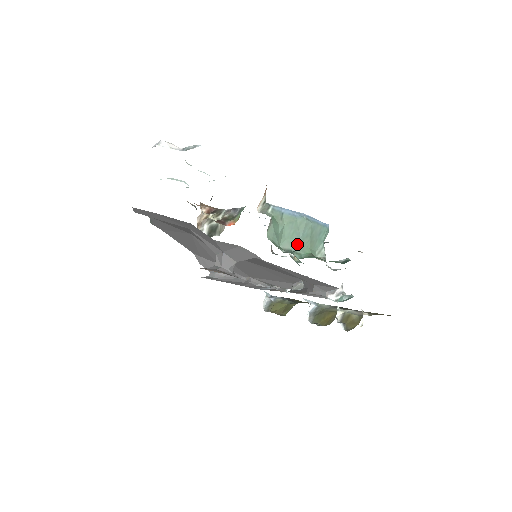
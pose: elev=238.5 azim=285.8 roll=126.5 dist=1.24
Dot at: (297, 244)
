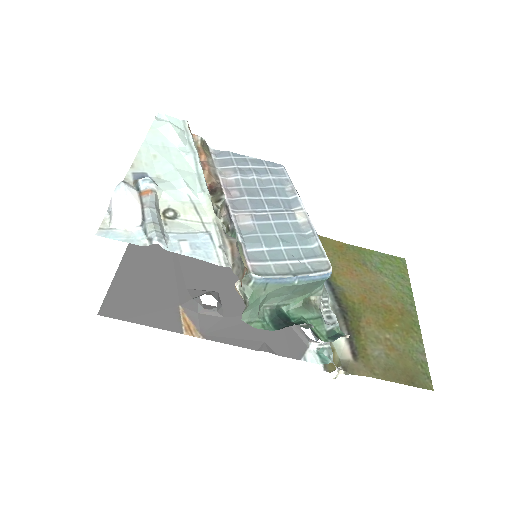
Dot at: (285, 298)
